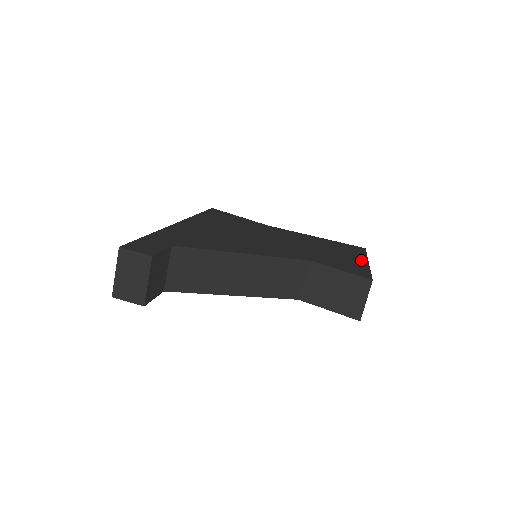
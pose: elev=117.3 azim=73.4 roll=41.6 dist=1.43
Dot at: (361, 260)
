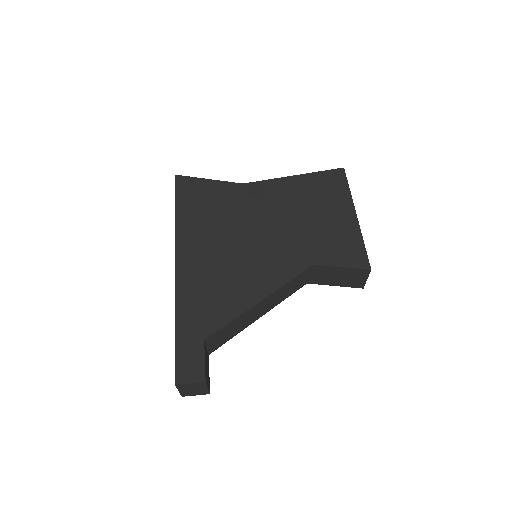
Dot at: (350, 217)
